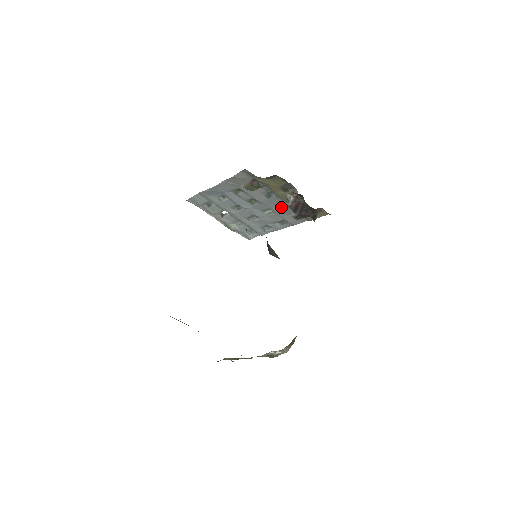
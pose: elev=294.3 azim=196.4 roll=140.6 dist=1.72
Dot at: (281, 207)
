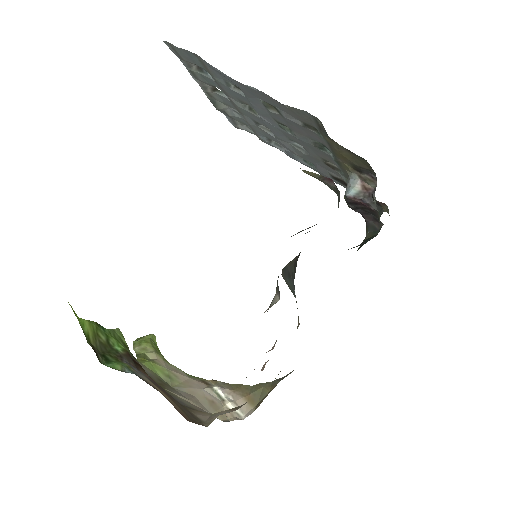
Dot at: (325, 161)
